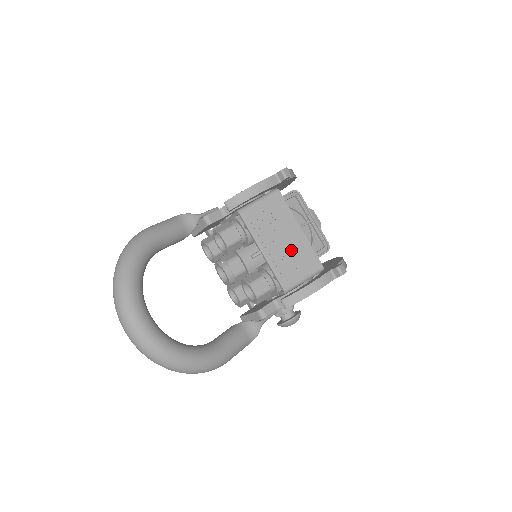
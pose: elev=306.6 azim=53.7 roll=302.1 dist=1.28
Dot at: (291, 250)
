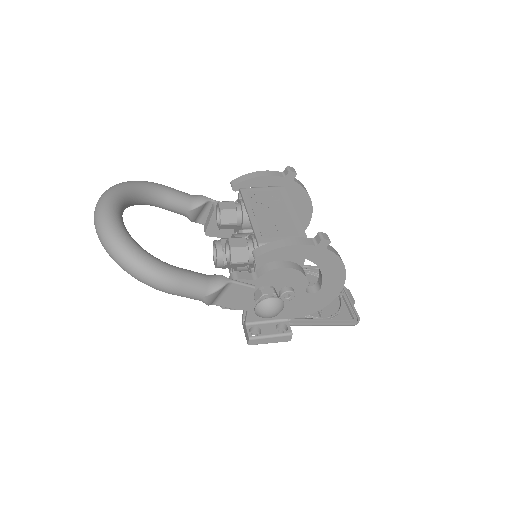
Dot at: (278, 221)
